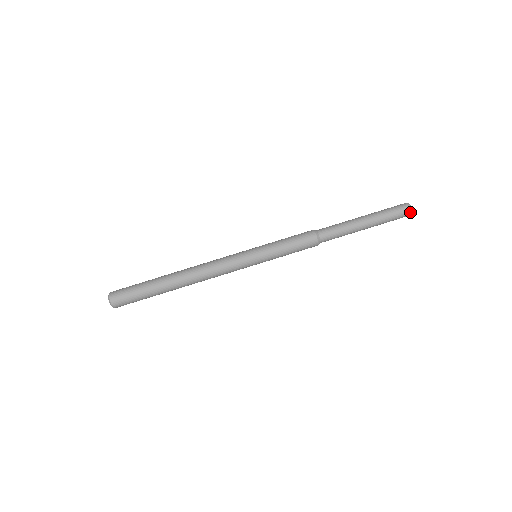
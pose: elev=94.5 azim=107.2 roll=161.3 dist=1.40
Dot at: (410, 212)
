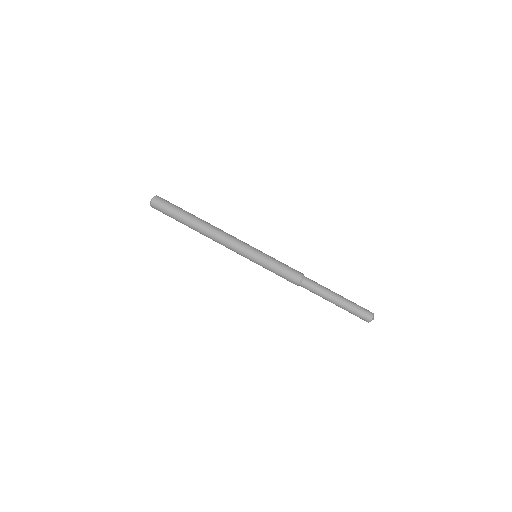
Dot at: occluded
